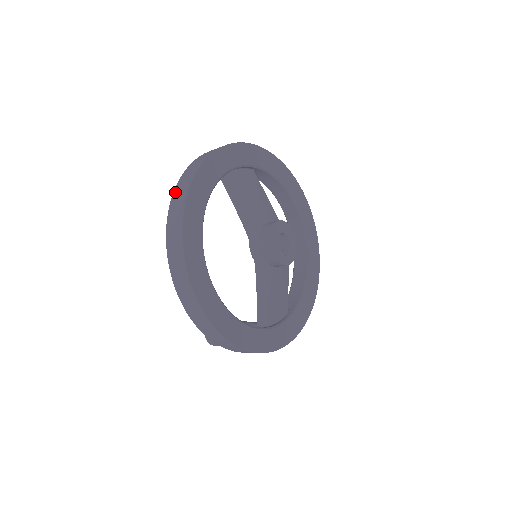
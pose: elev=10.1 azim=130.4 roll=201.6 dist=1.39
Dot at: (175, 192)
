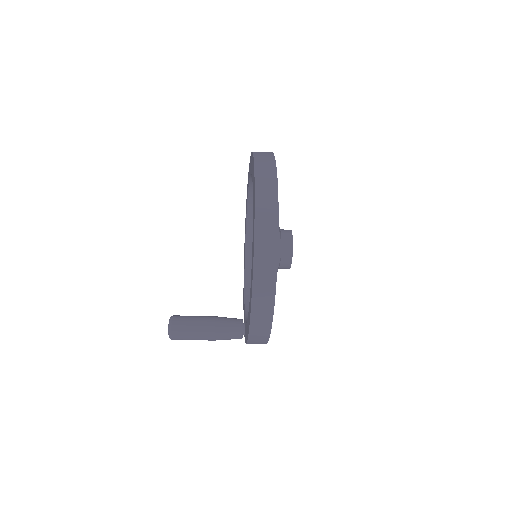
Dot at: (258, 182)
